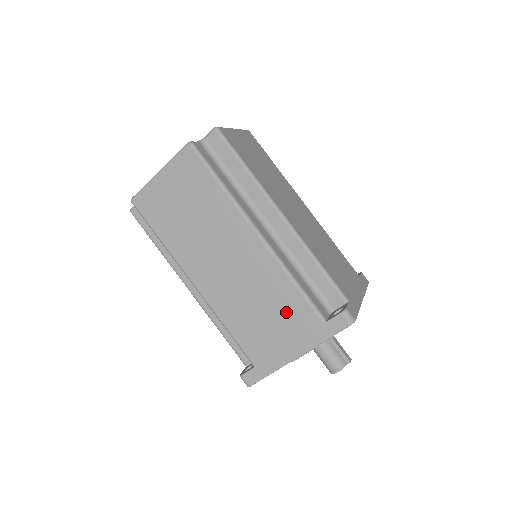
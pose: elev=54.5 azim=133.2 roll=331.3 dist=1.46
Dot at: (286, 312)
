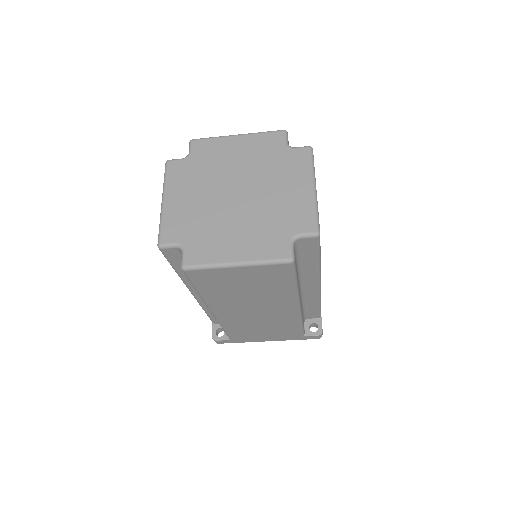
Dot at: (281, 331)
